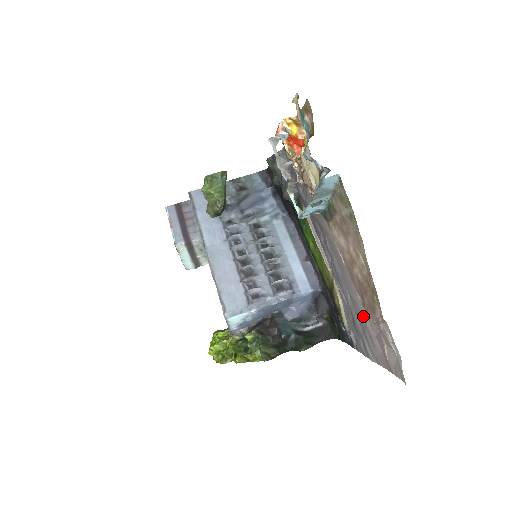
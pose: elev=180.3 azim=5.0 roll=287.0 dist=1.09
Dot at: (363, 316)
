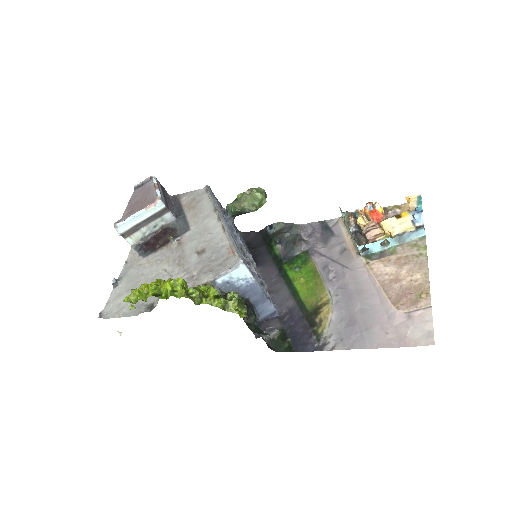
Dot at: (379, 316)
